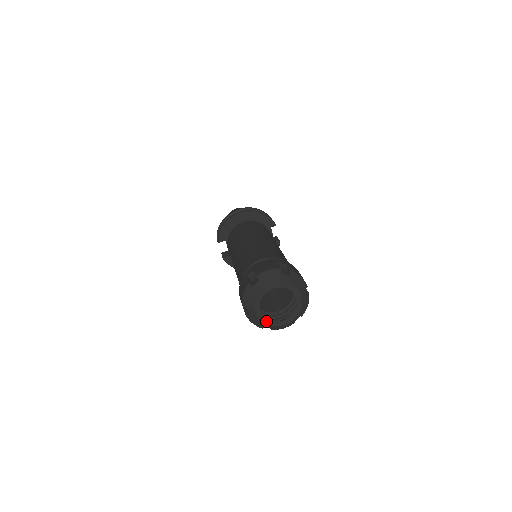
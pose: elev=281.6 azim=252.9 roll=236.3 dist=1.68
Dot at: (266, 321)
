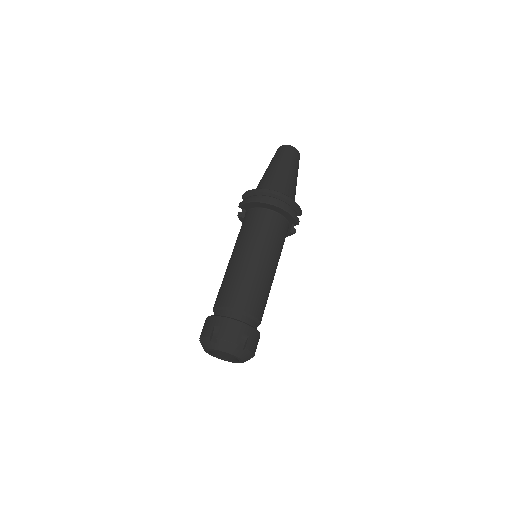
Dot at: (211, 354)
